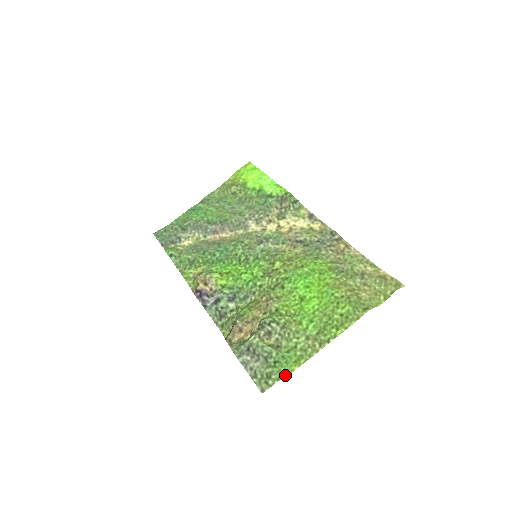
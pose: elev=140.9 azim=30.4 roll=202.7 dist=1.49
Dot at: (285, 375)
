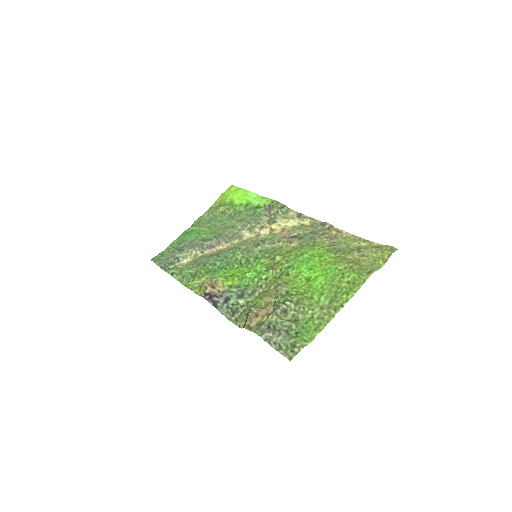
Dot at: (308, 342)
